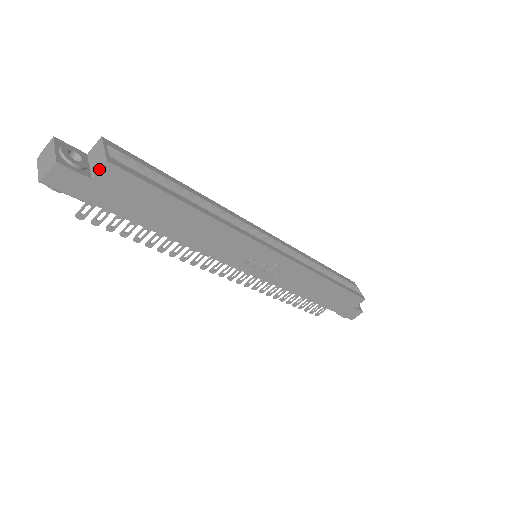
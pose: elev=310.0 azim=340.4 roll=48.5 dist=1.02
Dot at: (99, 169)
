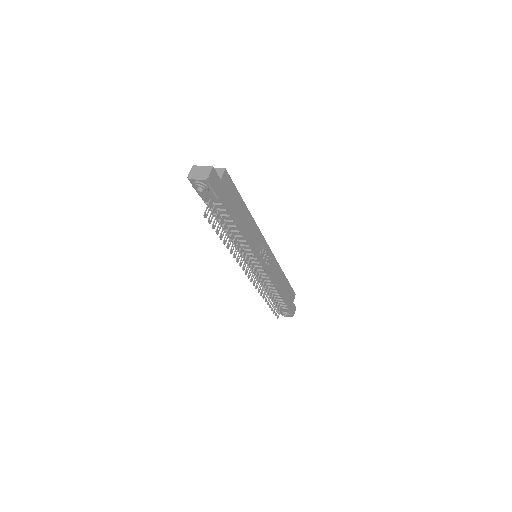
Dot at: (223, 173)
